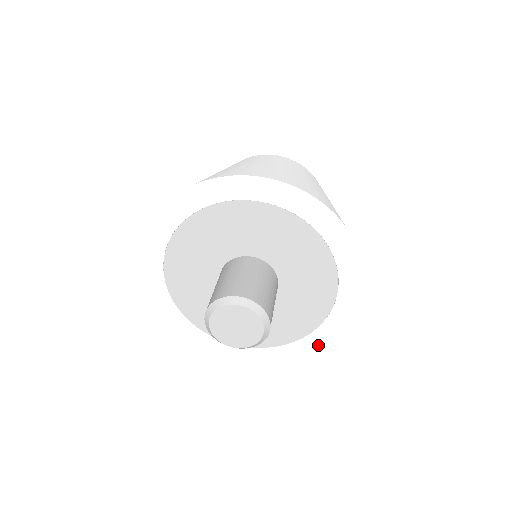
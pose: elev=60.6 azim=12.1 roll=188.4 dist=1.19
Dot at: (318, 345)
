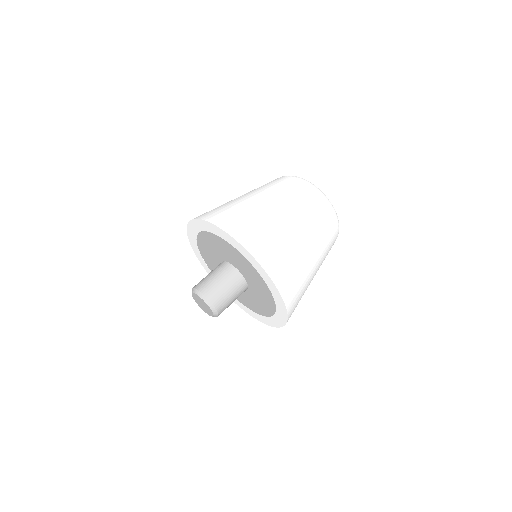
Dot at: (285, 317)
